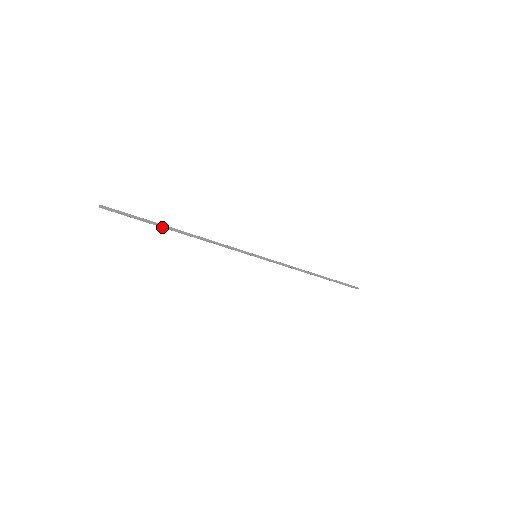
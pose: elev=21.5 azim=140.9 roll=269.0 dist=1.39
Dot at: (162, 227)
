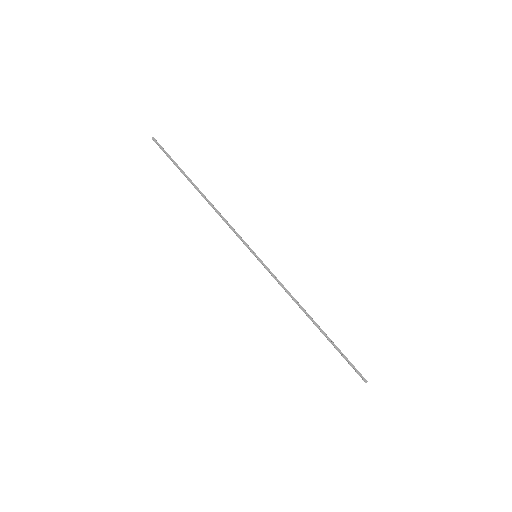
Dot at: (187, 179)
